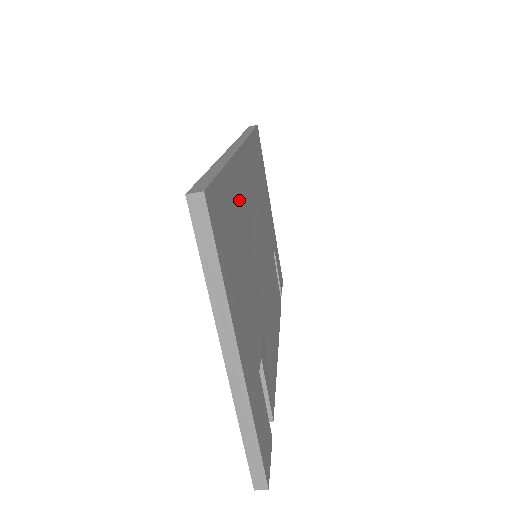
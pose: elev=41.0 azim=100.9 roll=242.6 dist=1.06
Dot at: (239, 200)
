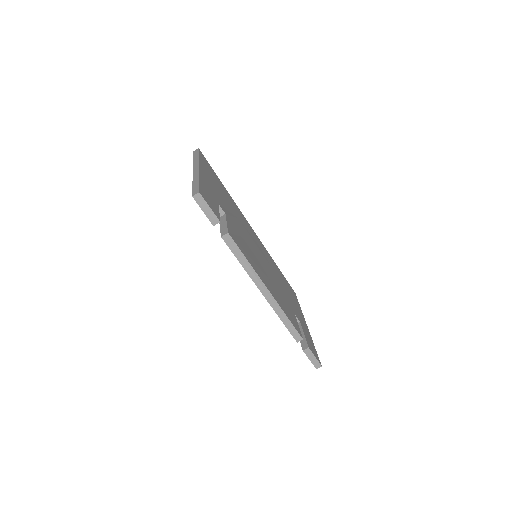
Dot at: (234, 206)
